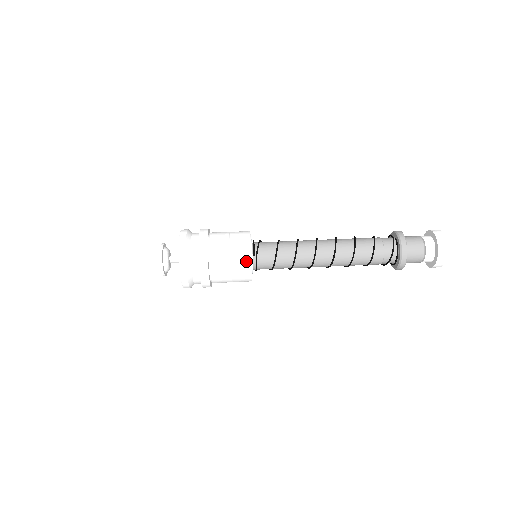
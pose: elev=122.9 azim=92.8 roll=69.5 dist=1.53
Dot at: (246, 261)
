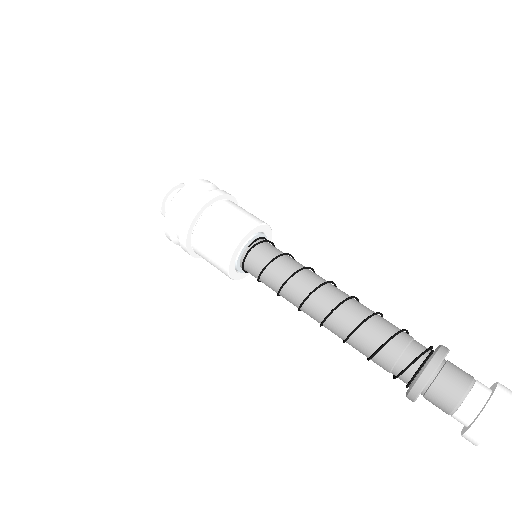
Dot at: (233, 239)
